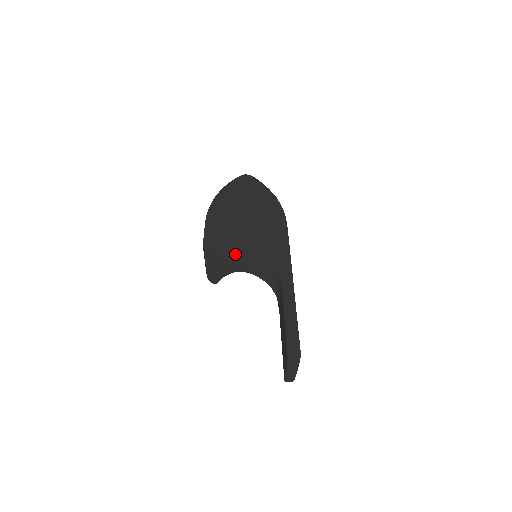
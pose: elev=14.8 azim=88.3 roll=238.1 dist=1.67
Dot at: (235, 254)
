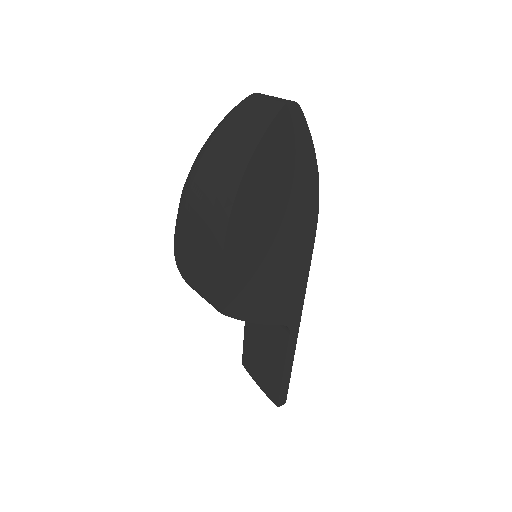
Dot at: (254, 311)
